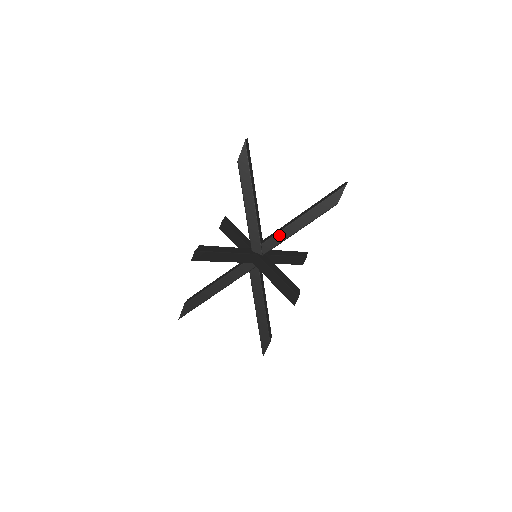
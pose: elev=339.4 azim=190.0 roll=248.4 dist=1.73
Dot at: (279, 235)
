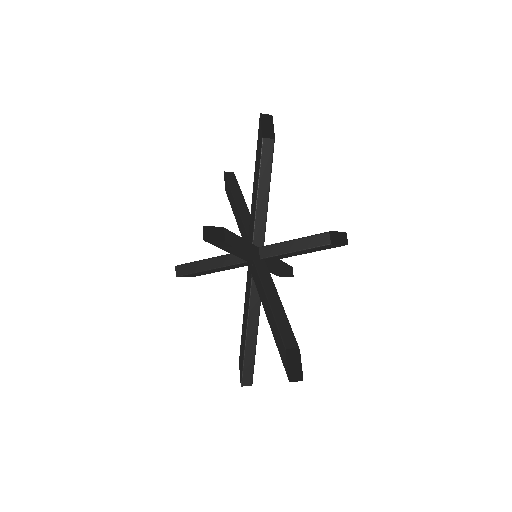
Dot at: (252, 214)
